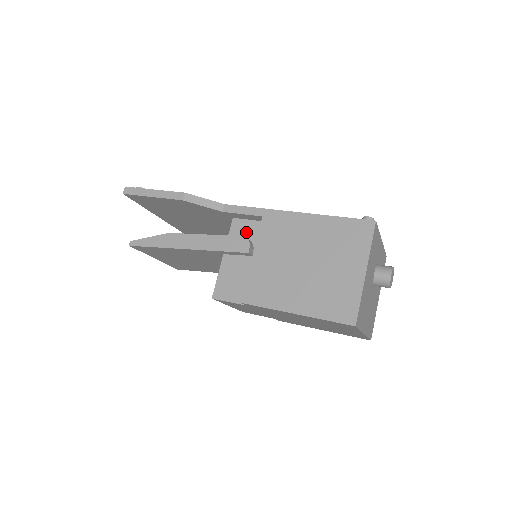
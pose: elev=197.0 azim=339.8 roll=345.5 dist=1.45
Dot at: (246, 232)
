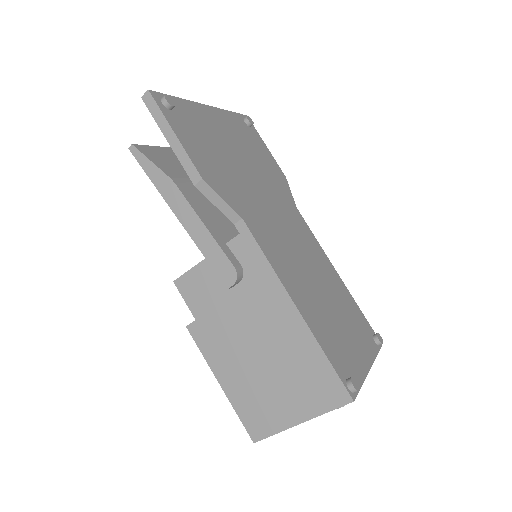
Dot at: (247, 258)
